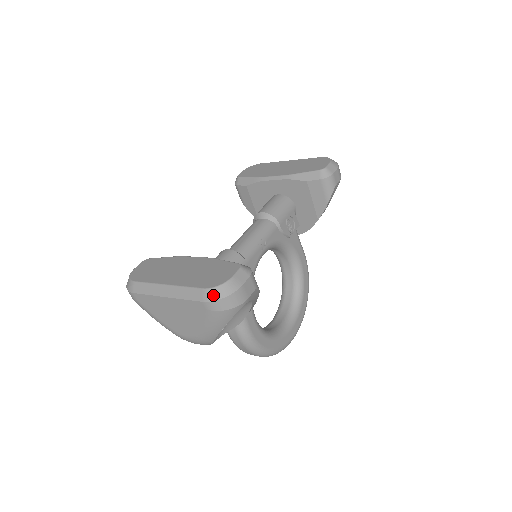
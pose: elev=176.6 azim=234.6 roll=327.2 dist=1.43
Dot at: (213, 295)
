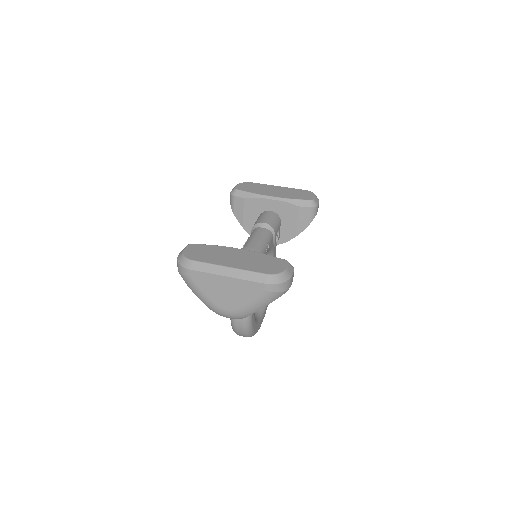
Dot at: (274, 280)
